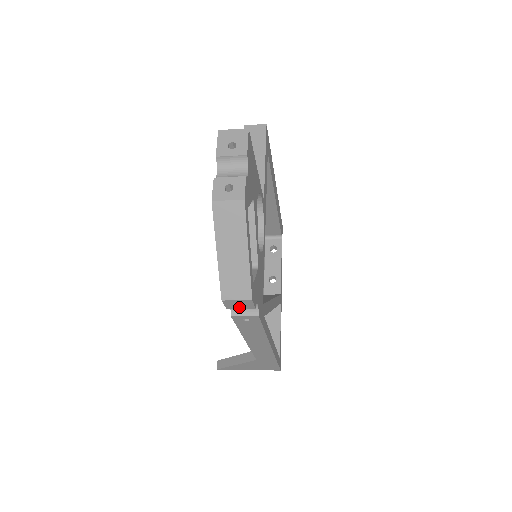
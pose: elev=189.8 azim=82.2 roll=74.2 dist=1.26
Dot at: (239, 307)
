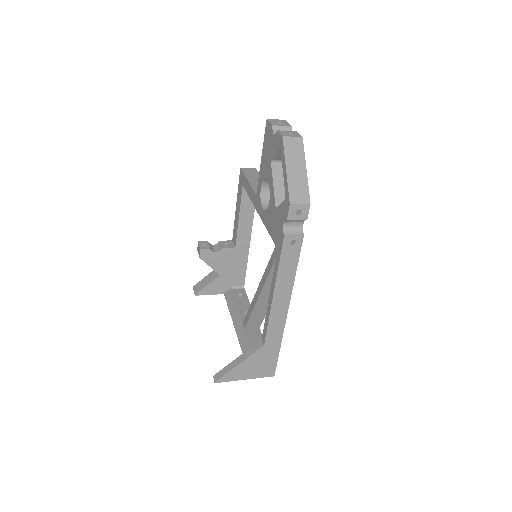
Dot at: (297, 217)
